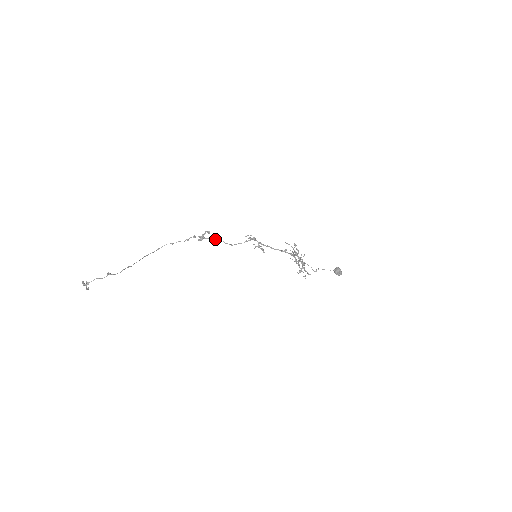
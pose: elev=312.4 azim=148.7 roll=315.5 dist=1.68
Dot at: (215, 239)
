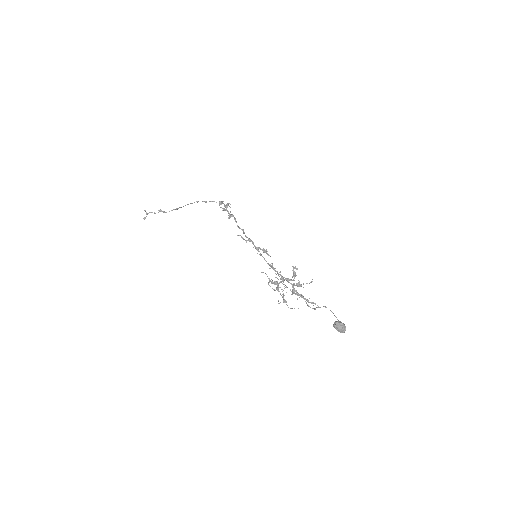
Dot at: (228, 217)
